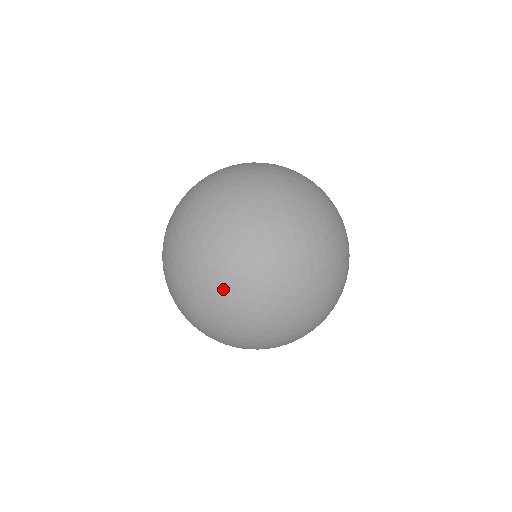
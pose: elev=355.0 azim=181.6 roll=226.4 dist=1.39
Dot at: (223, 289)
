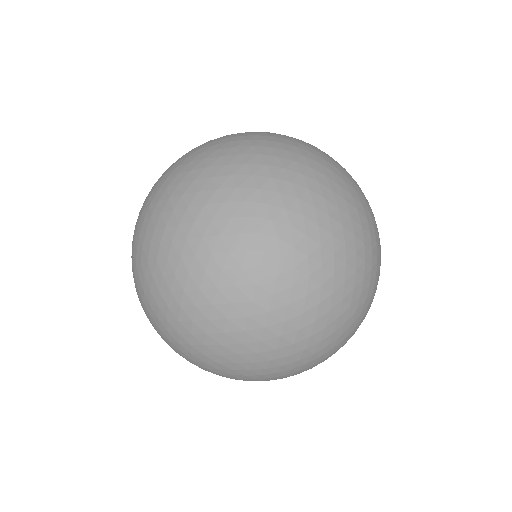
Dot at: occluded
